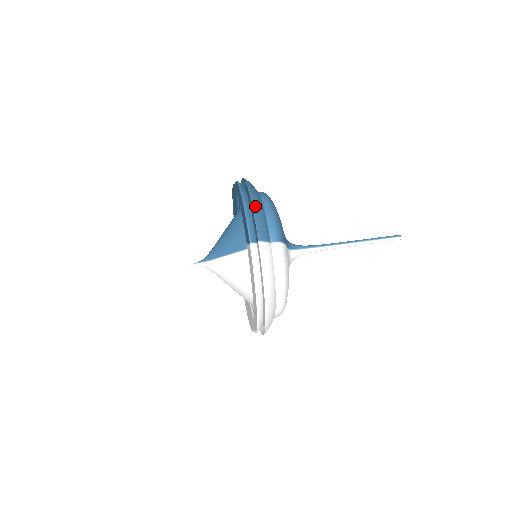
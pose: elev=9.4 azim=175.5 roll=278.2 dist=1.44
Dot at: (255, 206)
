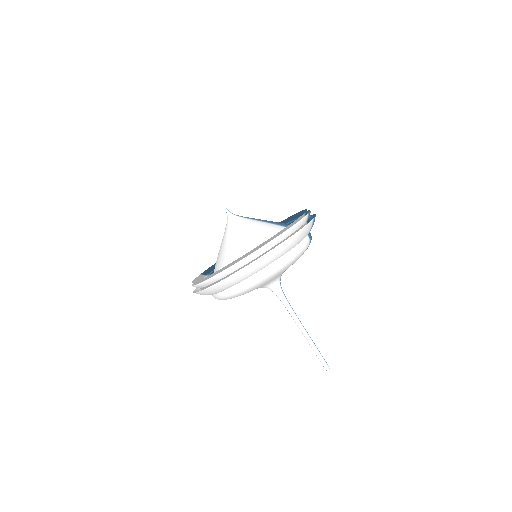
Dot at: occluded
